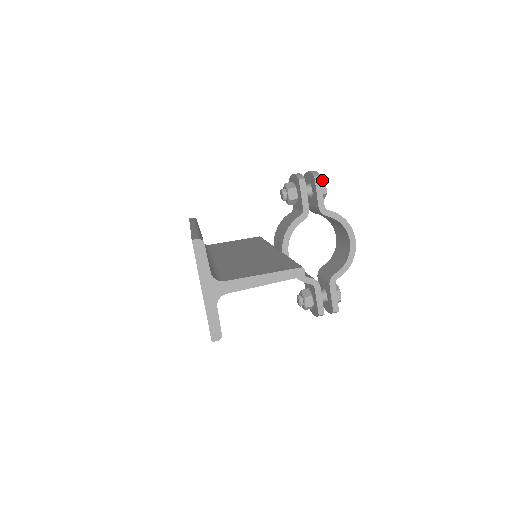
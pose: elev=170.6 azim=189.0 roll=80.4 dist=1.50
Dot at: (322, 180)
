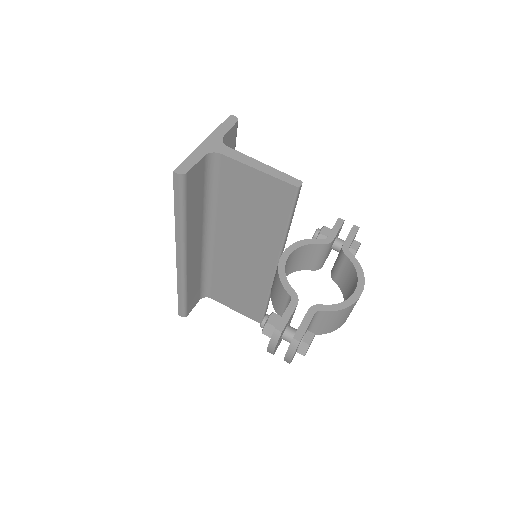
Dot at: (359, 242)
